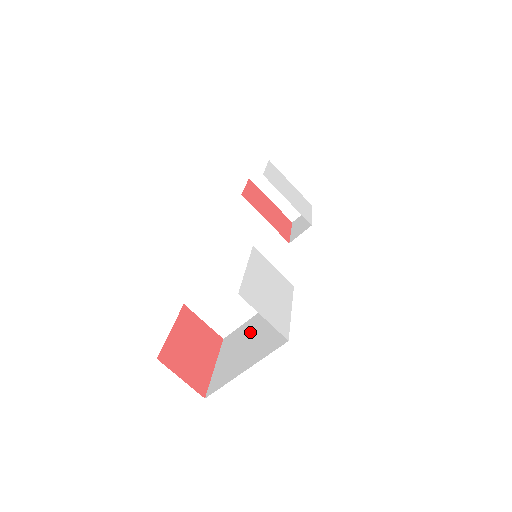
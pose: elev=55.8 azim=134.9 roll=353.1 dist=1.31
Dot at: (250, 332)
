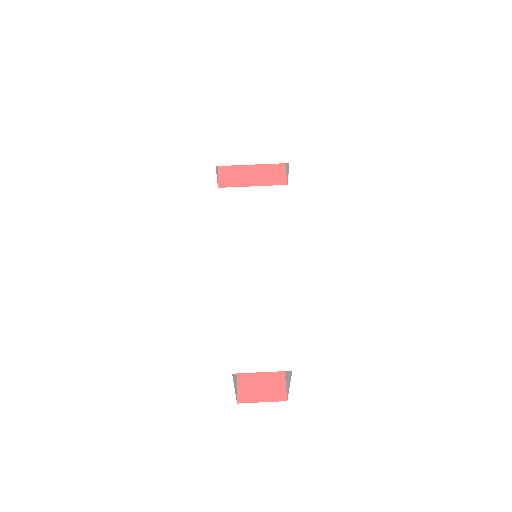
Dot at: occluded
